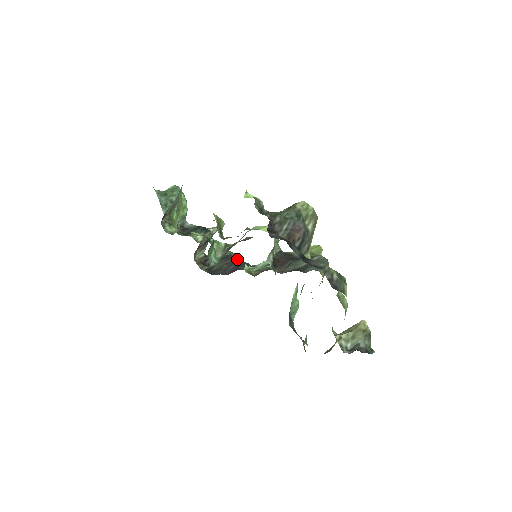
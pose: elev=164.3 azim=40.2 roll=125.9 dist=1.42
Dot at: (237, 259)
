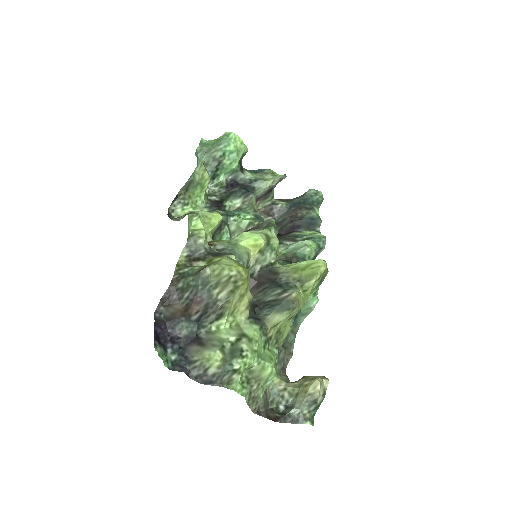
Dot at: (307, 211)
